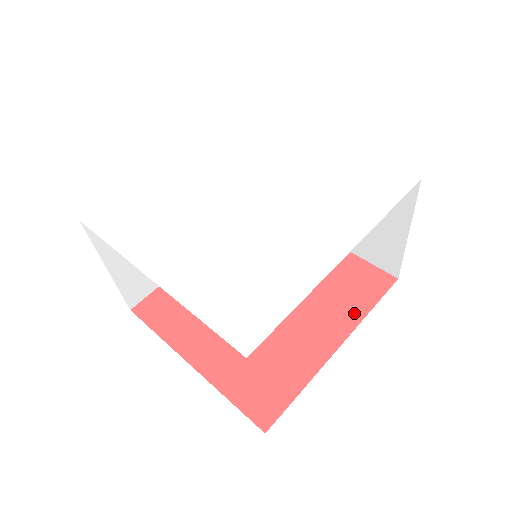
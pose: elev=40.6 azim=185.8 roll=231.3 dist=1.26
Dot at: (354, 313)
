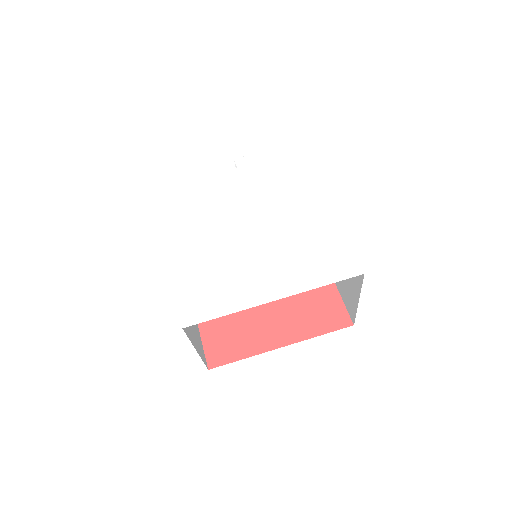
Dot at: occluded
